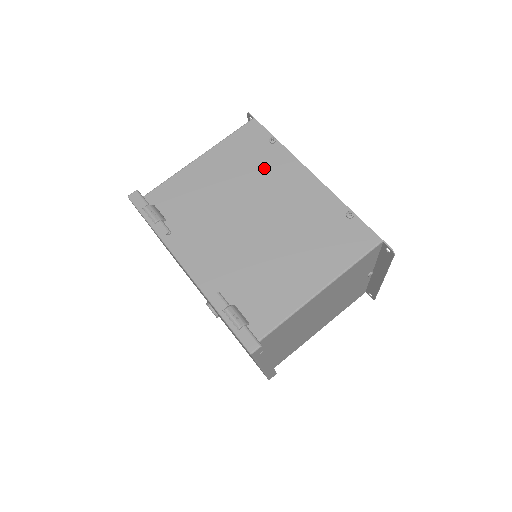
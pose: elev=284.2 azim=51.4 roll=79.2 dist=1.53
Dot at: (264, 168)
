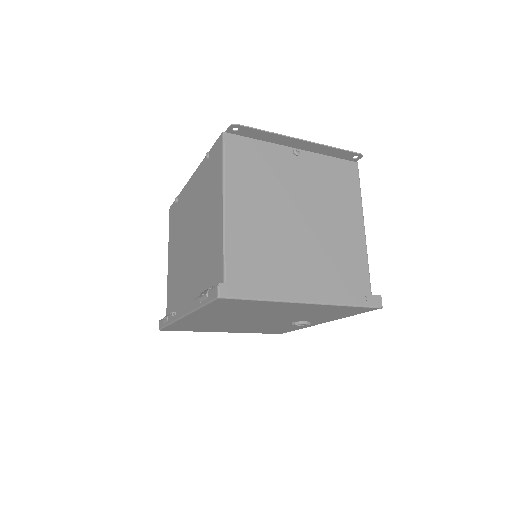
Dot at: (181, 215)
